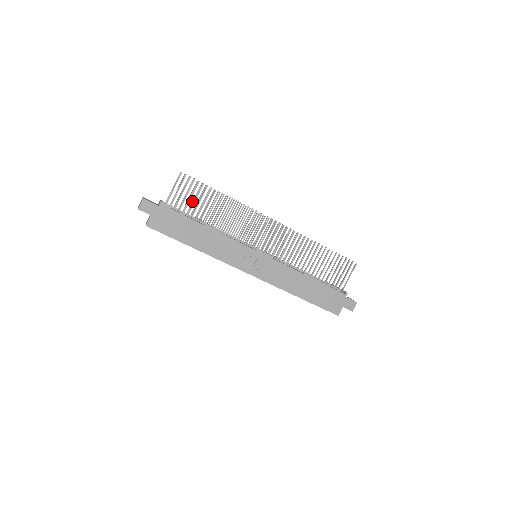
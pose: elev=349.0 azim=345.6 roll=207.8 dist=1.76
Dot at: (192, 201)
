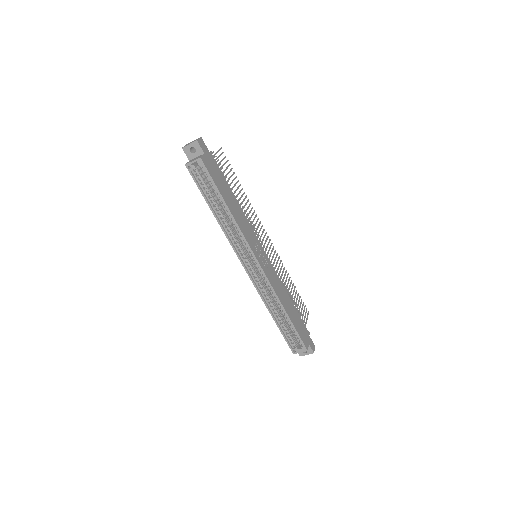
Dot at: occluded
